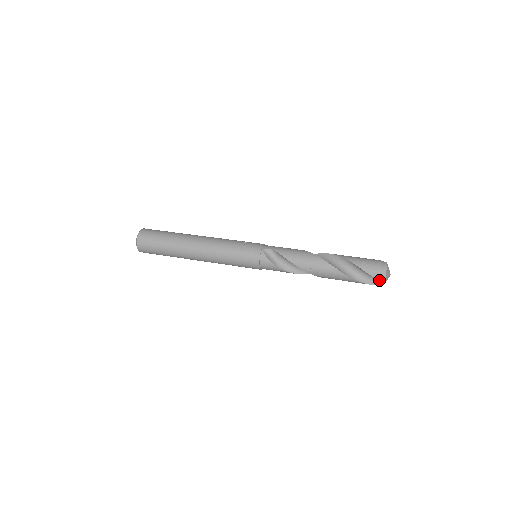
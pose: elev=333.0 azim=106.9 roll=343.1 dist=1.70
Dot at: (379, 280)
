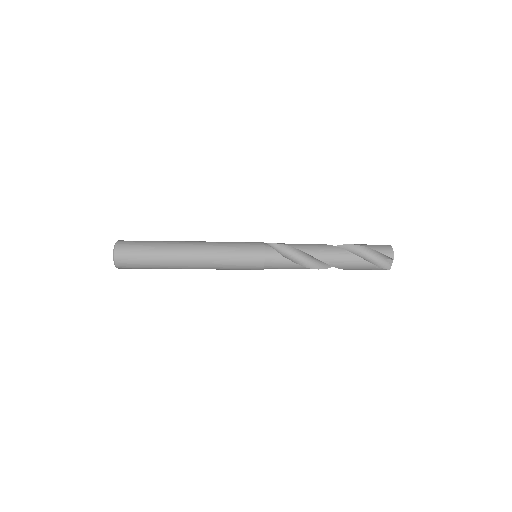
Dot at: (388, 256)
